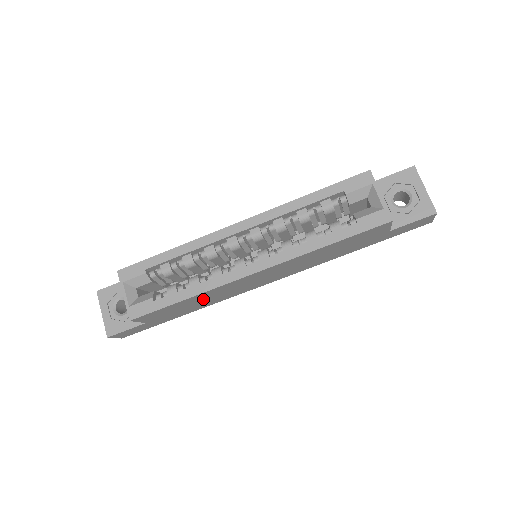
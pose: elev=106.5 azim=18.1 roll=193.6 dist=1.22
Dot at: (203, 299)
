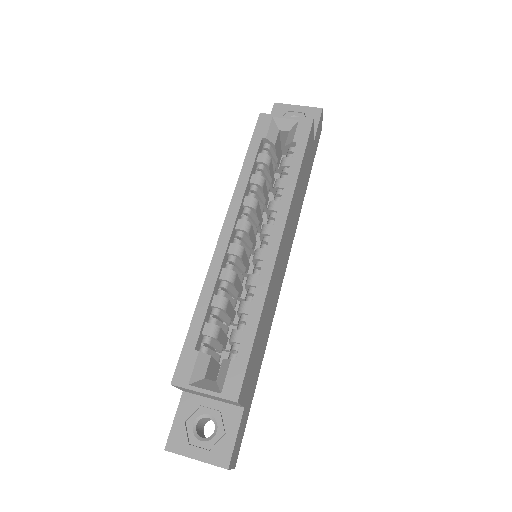
Dot at: (264, 322)
